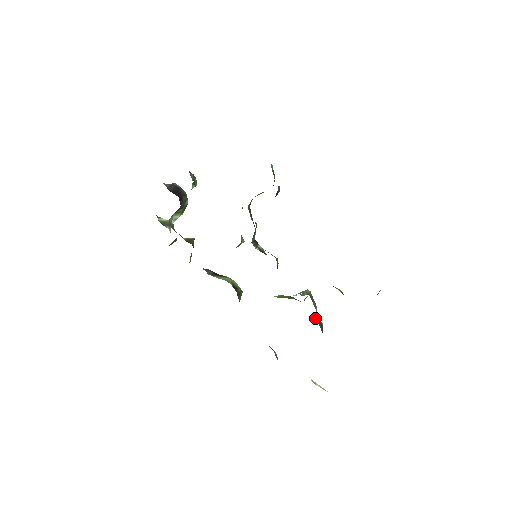
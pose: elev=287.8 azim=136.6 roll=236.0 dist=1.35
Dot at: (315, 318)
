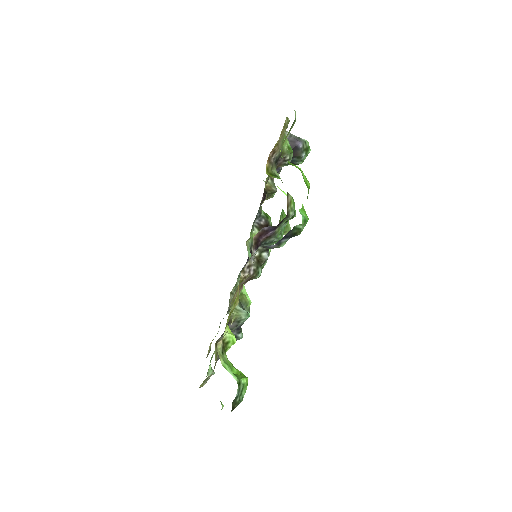
Dot at: (234, 331)
